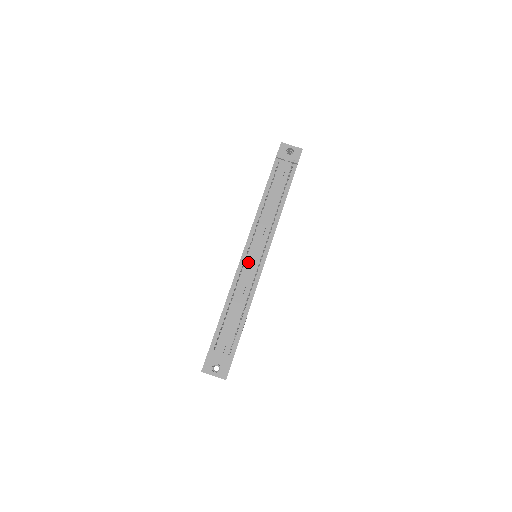
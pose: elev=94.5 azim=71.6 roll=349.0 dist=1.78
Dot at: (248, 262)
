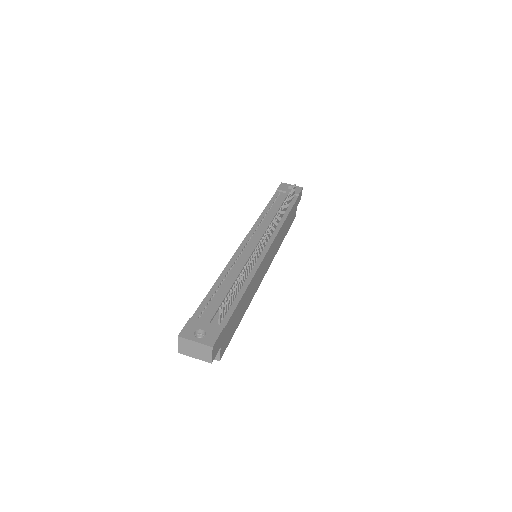
Dot at: (247, 250)
